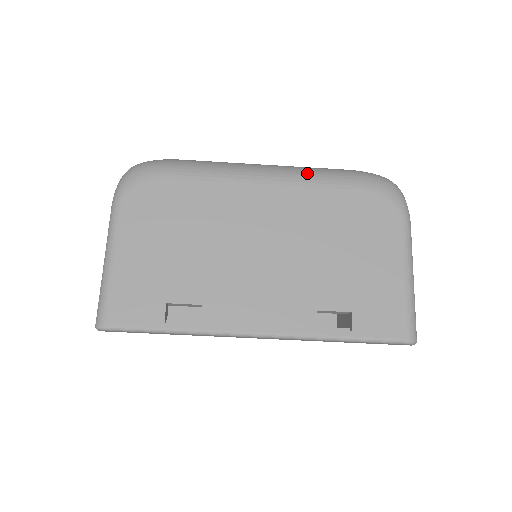
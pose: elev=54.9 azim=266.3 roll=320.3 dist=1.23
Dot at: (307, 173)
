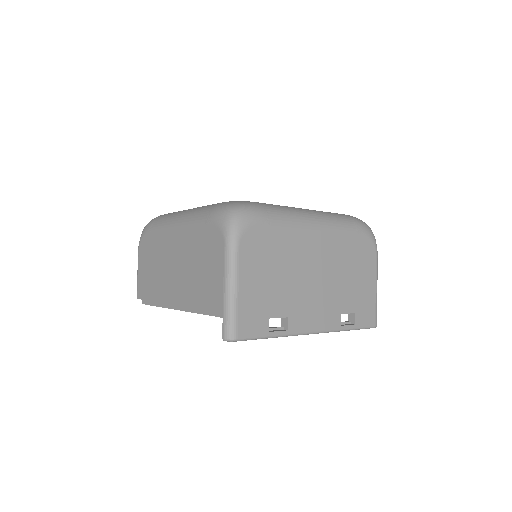
Dot at: (335, 221)
